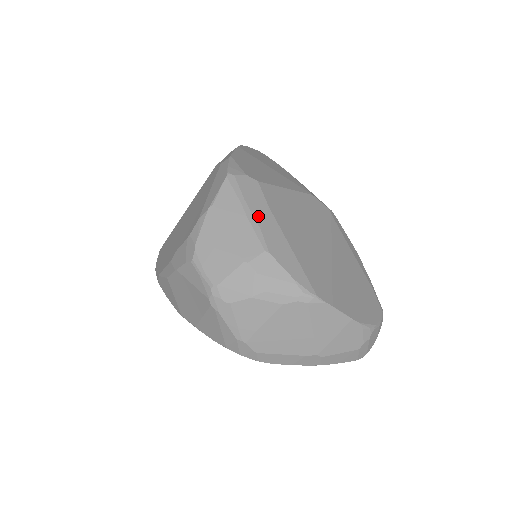
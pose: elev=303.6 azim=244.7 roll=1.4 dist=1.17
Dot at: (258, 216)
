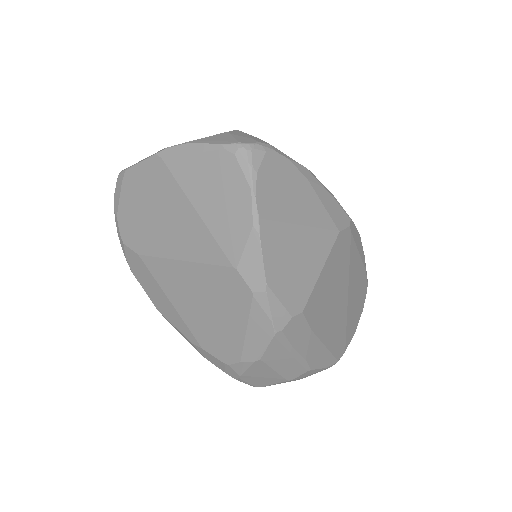
Dot at: (303, 350)
